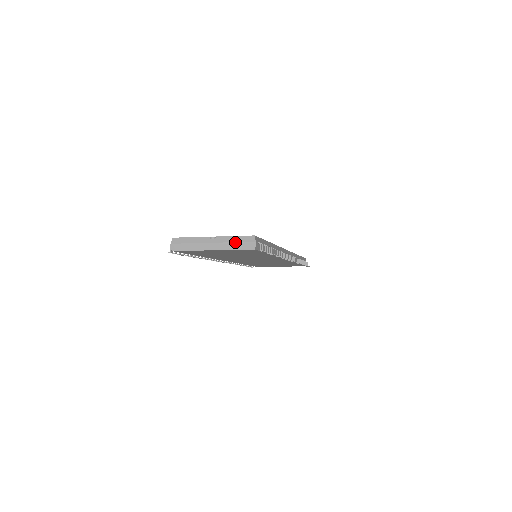
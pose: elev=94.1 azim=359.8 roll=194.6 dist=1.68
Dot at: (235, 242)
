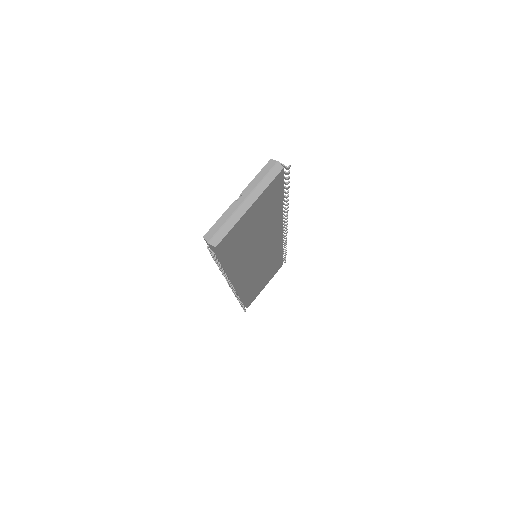
Dot at: (262, 179)
